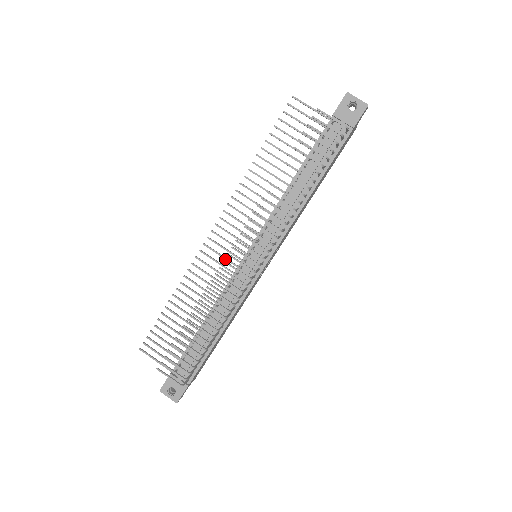
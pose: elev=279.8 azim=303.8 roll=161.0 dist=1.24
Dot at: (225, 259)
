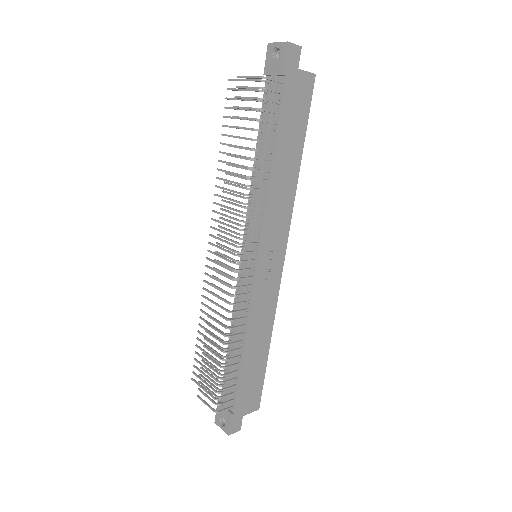
Dot at: (223, 267)
